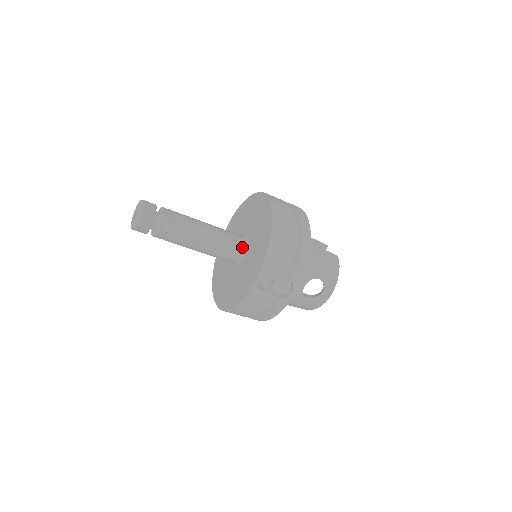
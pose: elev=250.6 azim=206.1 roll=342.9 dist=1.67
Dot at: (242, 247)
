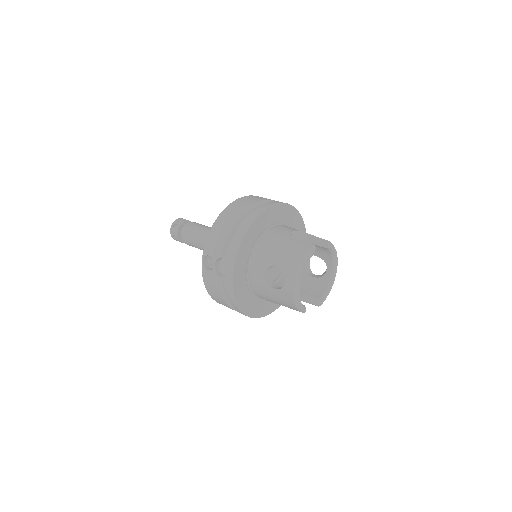
Dot at: occluded
